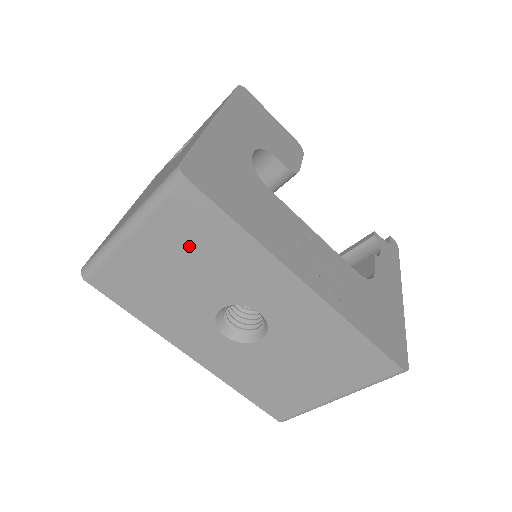
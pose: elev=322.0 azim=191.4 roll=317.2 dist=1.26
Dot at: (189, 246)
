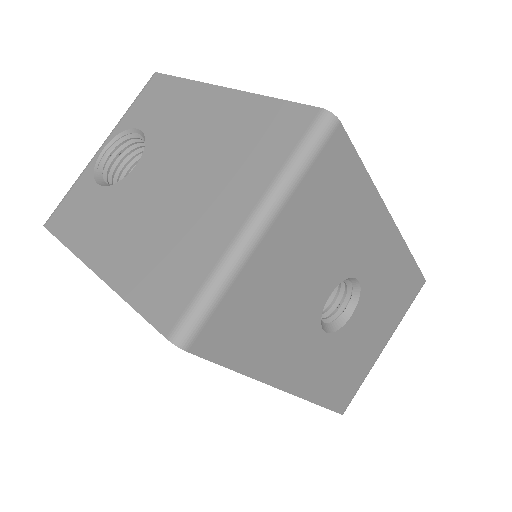
Dot at: (322, 220)
